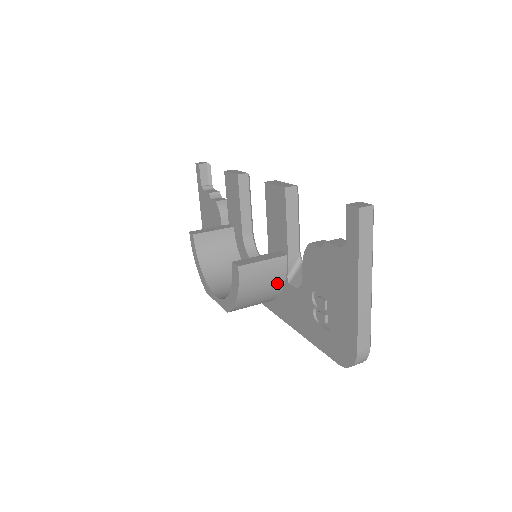
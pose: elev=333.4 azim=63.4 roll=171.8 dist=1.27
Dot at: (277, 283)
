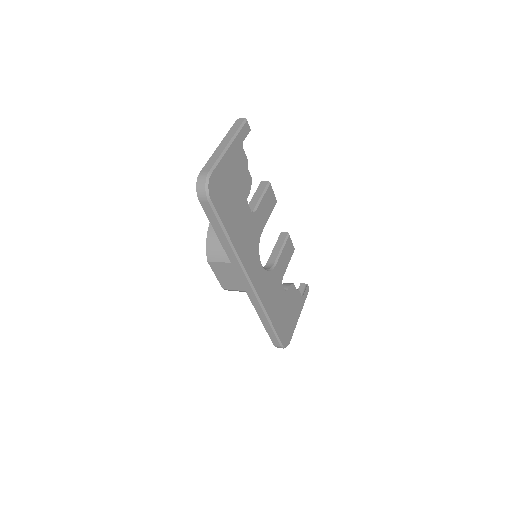
Dot at: occluded
